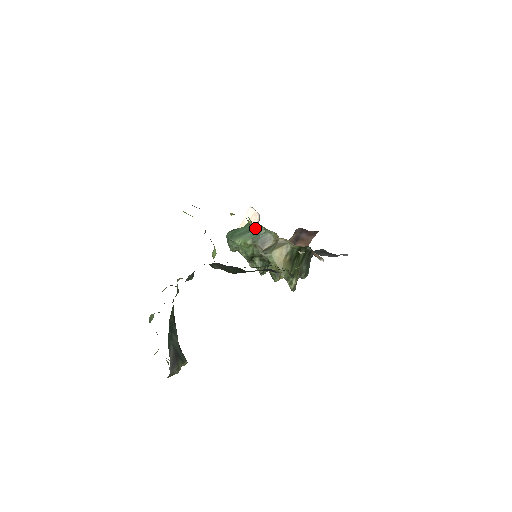
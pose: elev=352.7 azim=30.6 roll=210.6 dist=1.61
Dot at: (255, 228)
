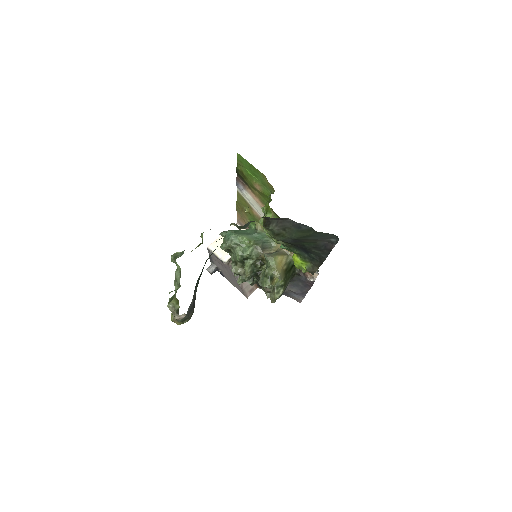
Dot at: (260, 233)
